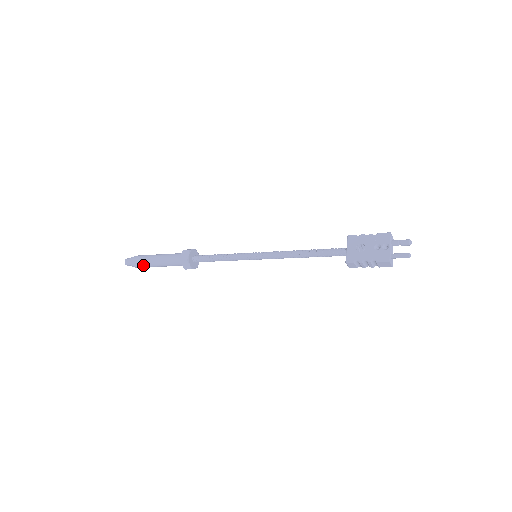
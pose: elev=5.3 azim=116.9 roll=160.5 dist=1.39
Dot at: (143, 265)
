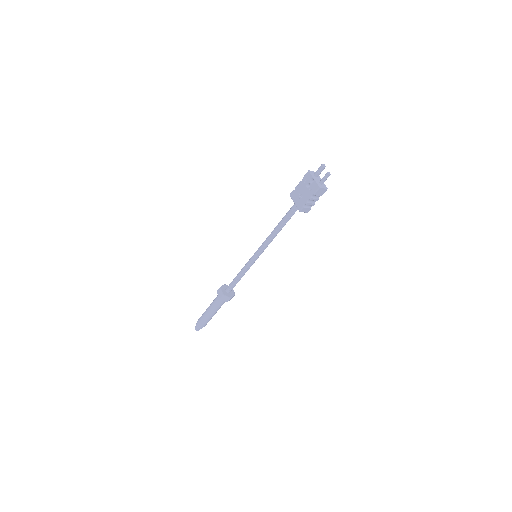
Dot at: (205, 322)
